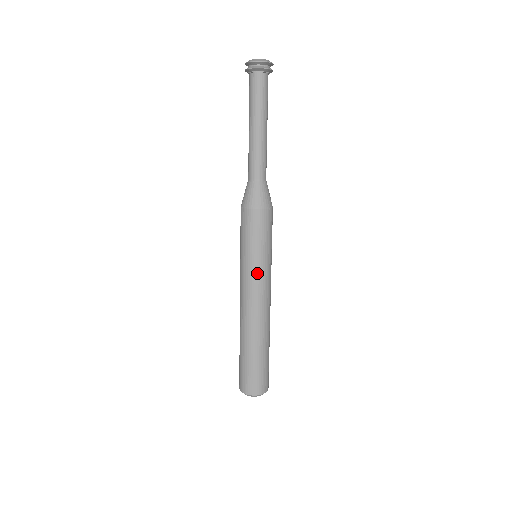
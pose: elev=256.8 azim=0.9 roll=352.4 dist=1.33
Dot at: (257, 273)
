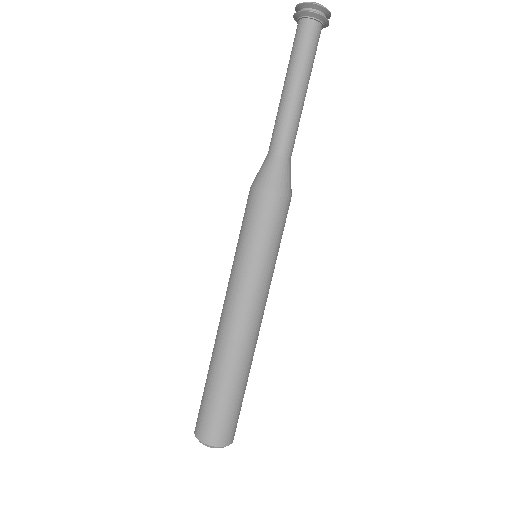
Dot at: (259, 278)
